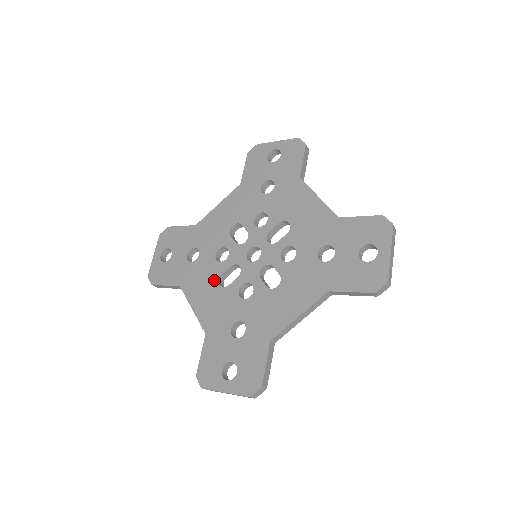
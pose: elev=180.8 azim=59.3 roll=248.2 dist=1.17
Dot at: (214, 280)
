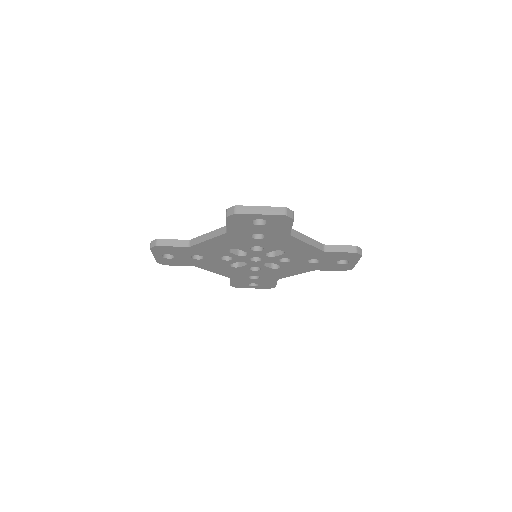
Dot at: occluded
